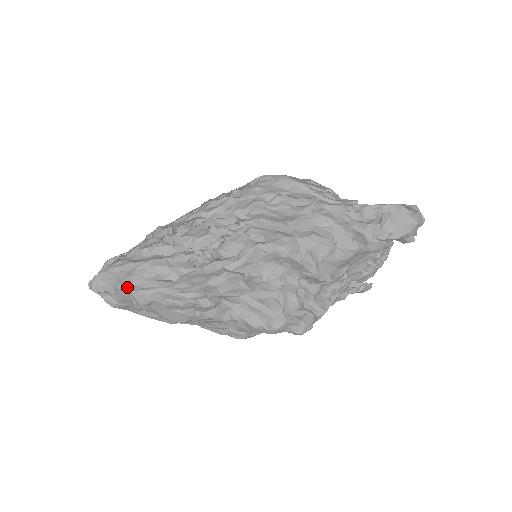
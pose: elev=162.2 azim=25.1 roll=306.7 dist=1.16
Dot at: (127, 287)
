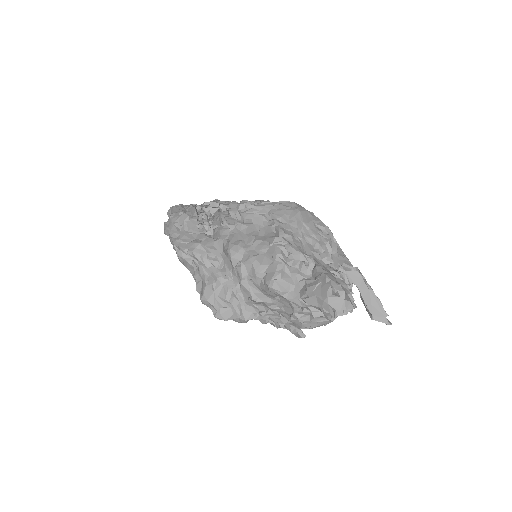
Dot at: (168, 220)
